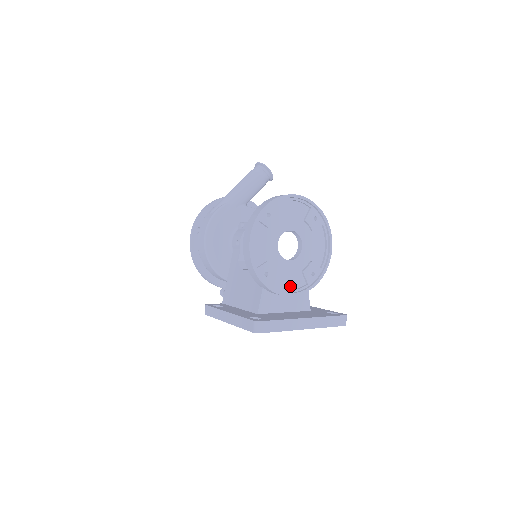
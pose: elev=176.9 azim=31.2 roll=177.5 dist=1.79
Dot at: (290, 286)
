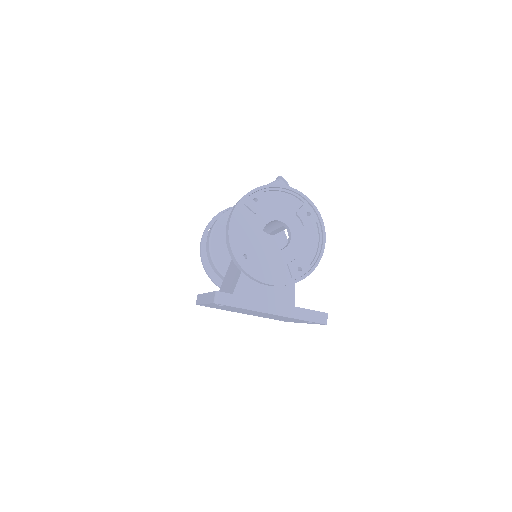
Dot at: (272, 276)
